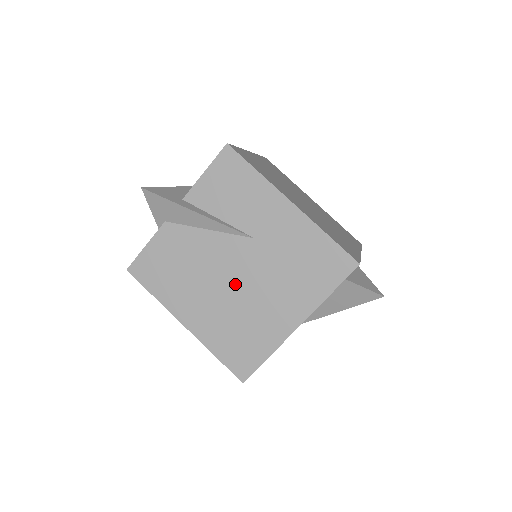
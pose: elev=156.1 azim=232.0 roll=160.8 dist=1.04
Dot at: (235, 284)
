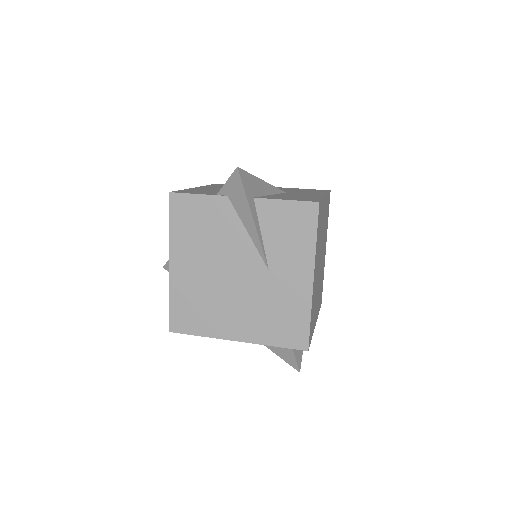
Dot at: (228, 280)
